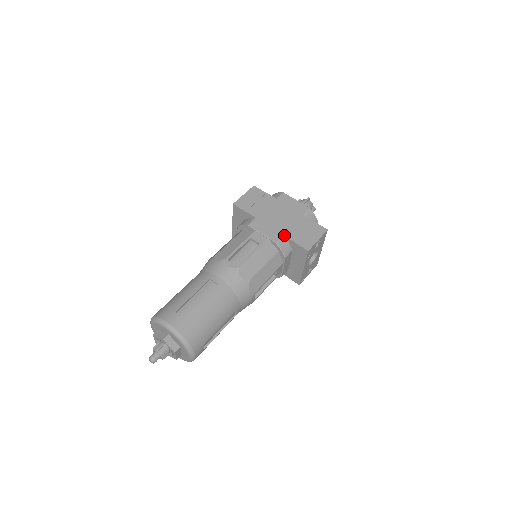
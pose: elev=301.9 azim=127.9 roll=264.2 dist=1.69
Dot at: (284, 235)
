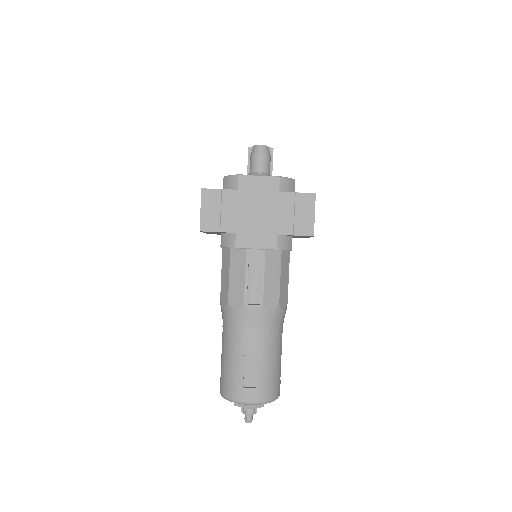
Dot at: (278, 234)
